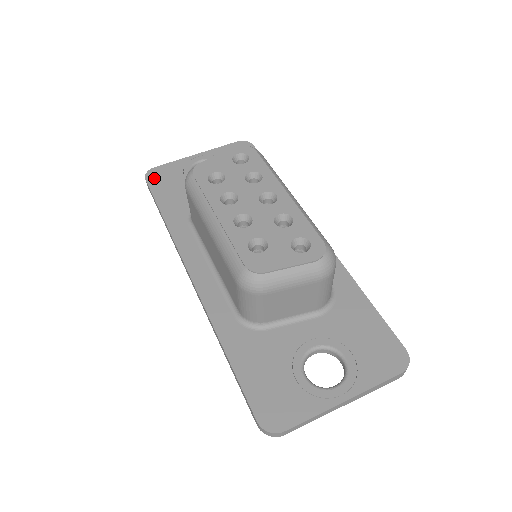
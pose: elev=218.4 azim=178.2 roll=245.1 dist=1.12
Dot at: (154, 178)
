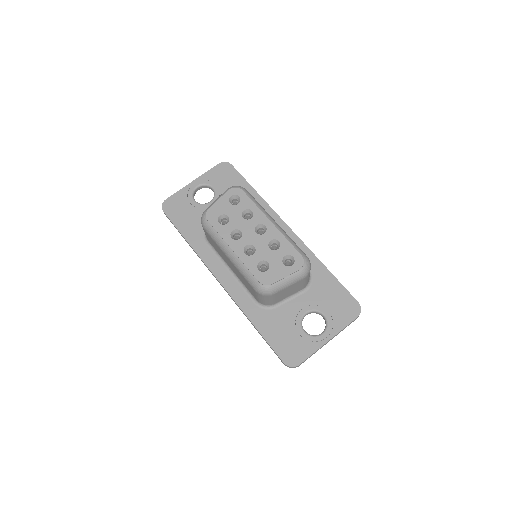
Dot at: (169, 209)
